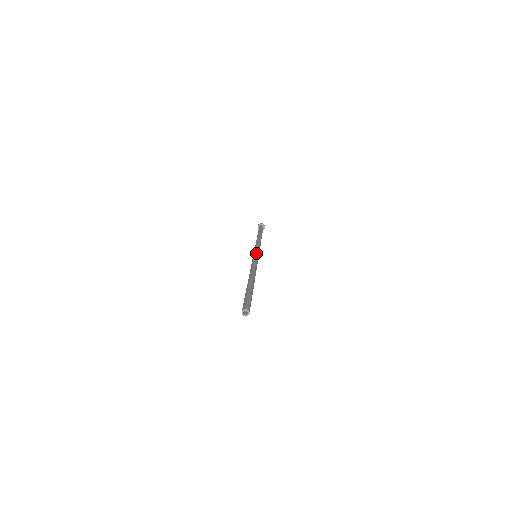
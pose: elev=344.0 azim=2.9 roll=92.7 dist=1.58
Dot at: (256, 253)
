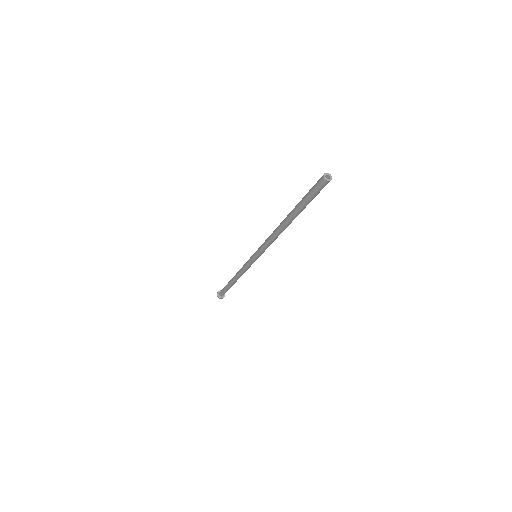
Dot at: occluded
